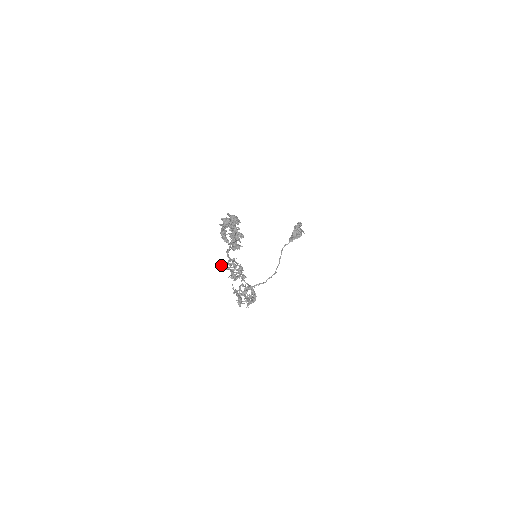
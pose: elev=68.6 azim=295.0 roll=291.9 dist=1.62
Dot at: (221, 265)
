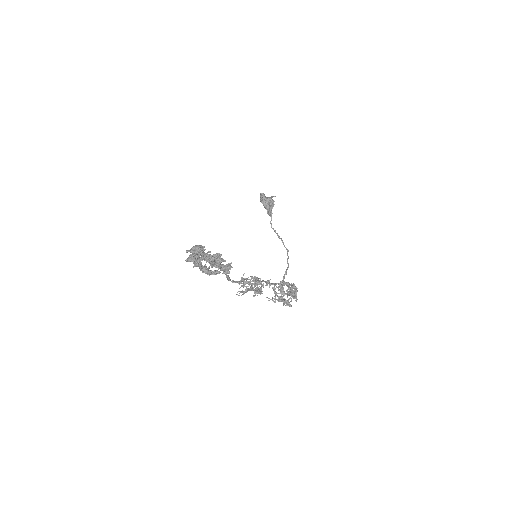
Dot at: occluded
